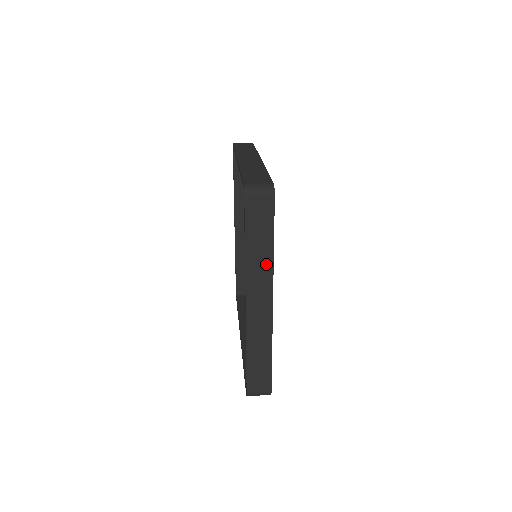
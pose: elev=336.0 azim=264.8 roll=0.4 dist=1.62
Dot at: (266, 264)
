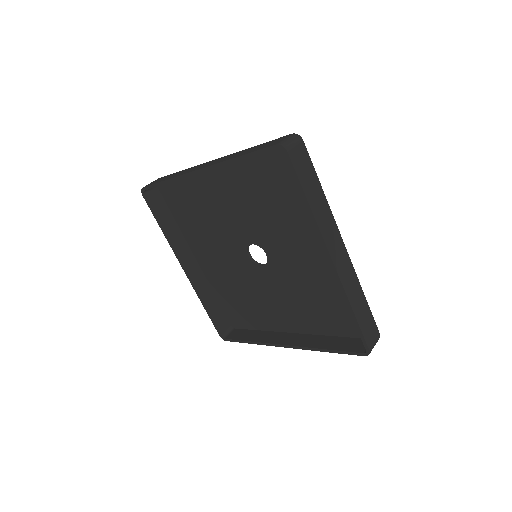
Dot at: (326, 210)
